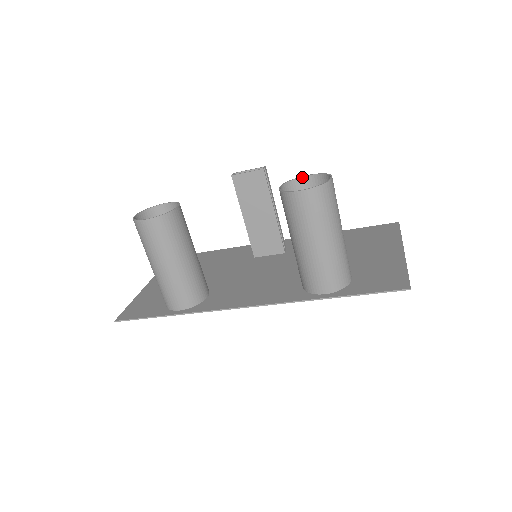
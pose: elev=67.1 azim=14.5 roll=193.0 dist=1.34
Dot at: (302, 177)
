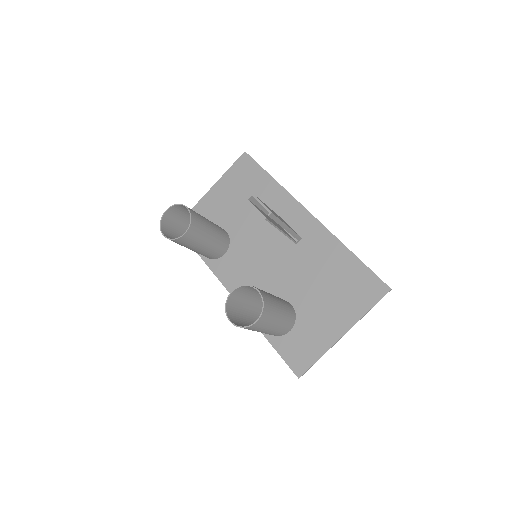
Dot at: (255, 288)
